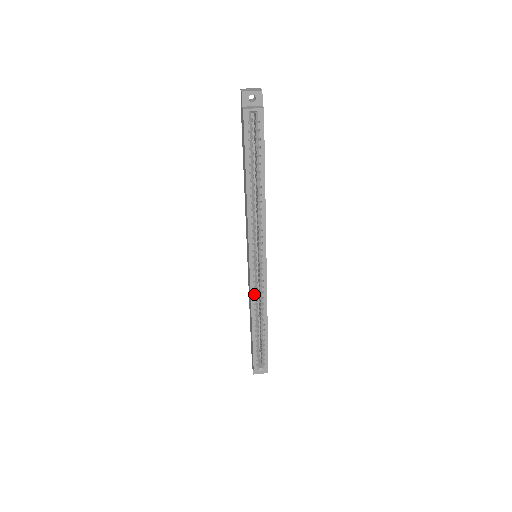
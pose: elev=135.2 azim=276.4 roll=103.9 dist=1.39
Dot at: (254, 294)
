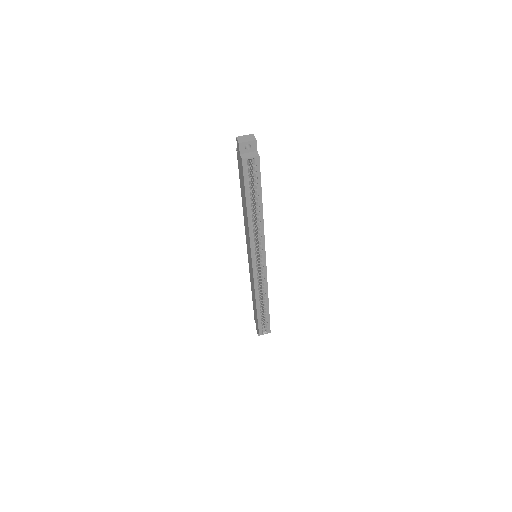
Dot at: (257, 285)
